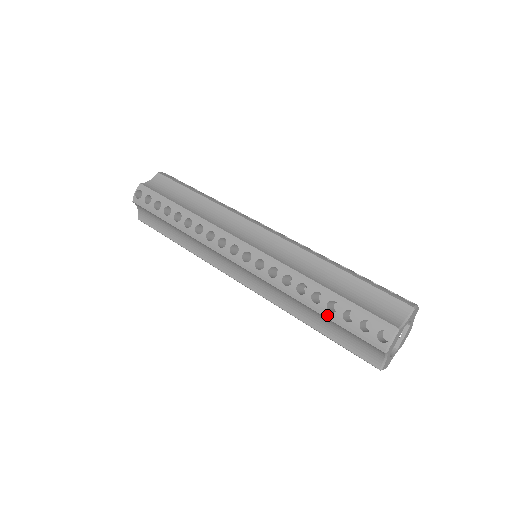
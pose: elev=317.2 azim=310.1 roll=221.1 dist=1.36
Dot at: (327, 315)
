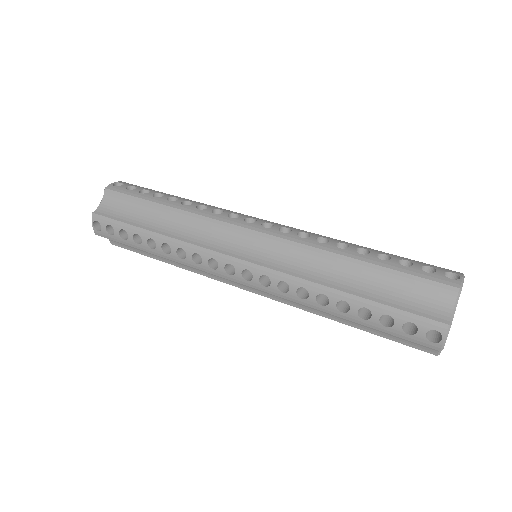
Dot at: (361, 322)
